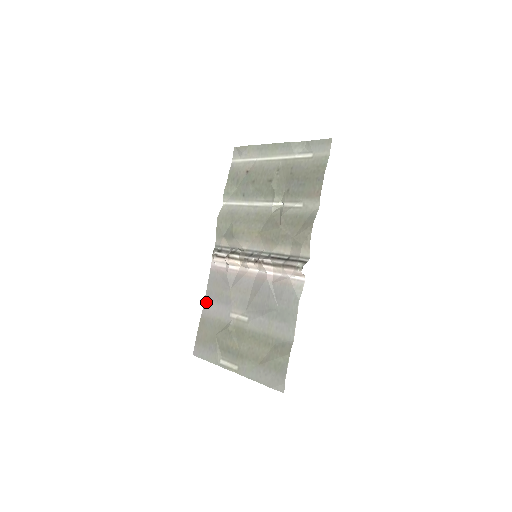
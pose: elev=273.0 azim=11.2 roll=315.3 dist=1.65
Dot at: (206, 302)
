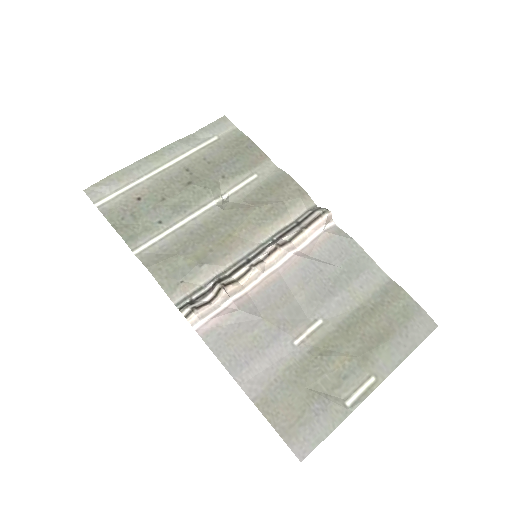
Dot at: (240, 377)
